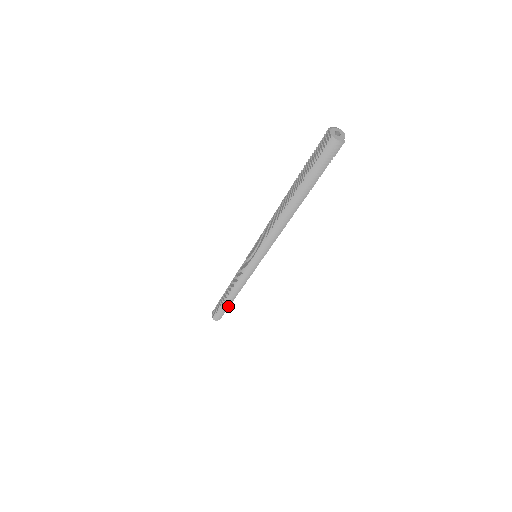
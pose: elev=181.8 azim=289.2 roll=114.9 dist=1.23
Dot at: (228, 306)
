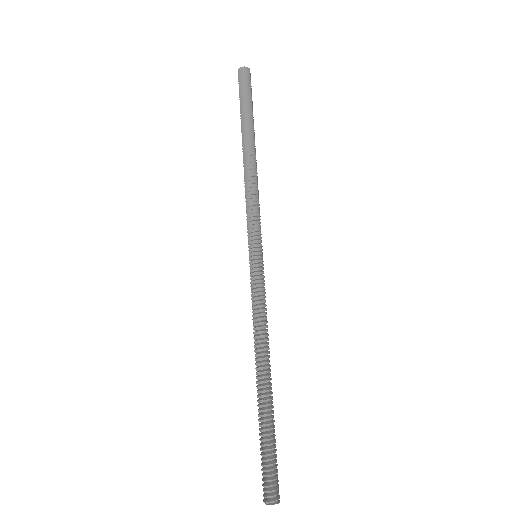
Dot at: (270, 423)
